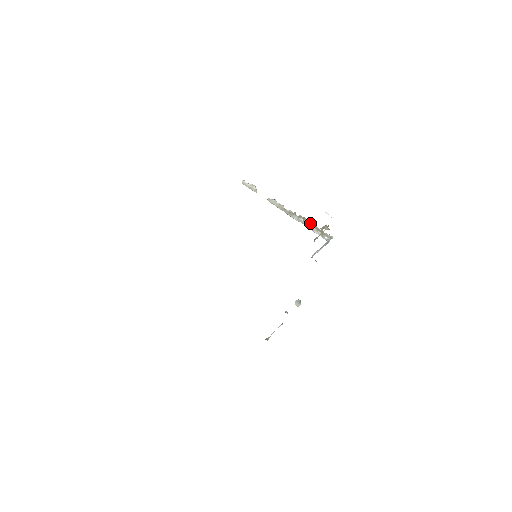
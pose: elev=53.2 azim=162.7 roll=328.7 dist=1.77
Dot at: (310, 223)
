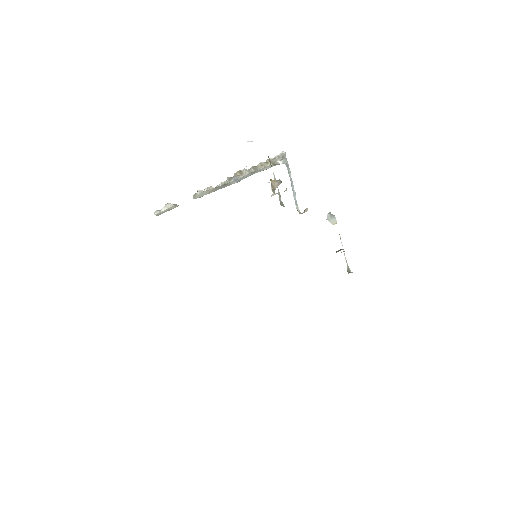
Dot at: (250, 169)
